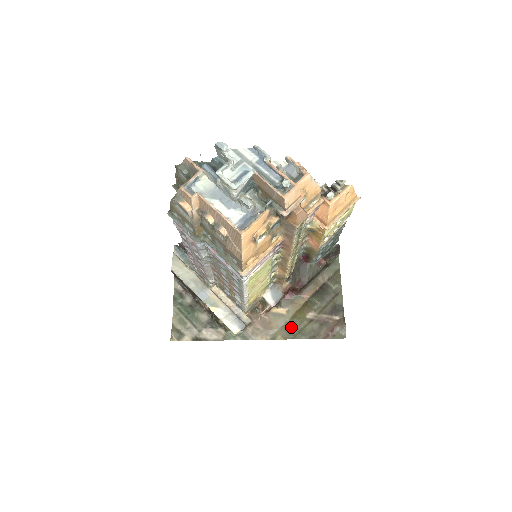
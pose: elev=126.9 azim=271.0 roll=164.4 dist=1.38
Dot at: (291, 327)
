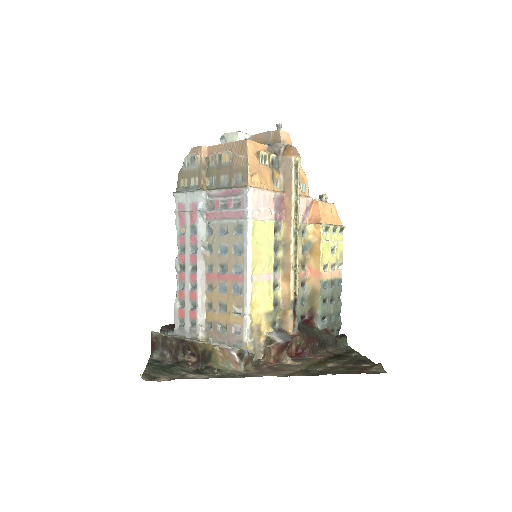
Dot at: (310, 371)
